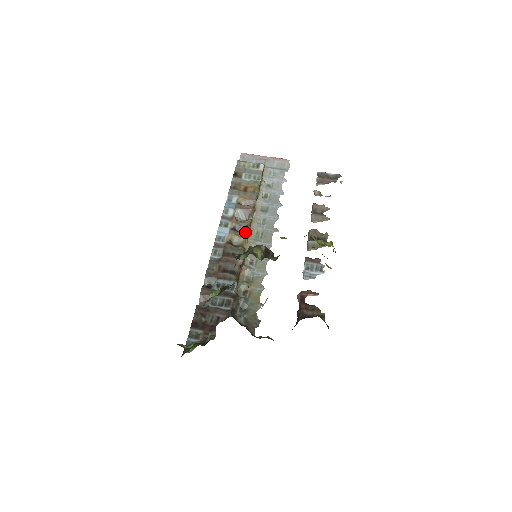
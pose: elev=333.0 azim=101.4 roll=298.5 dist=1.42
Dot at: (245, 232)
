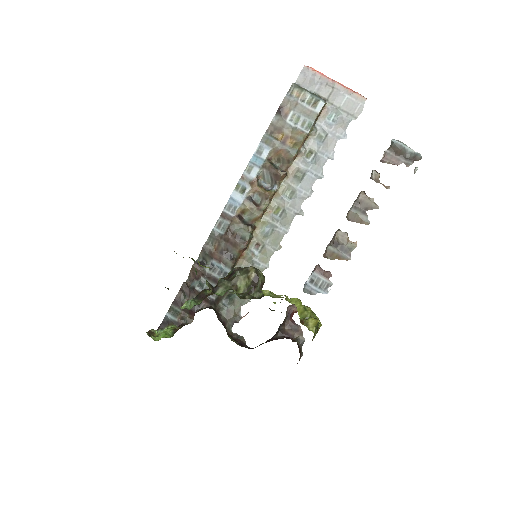
Dot at: (261, 208)
